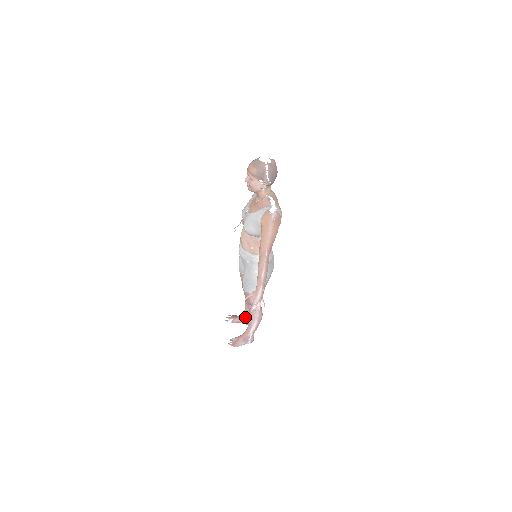
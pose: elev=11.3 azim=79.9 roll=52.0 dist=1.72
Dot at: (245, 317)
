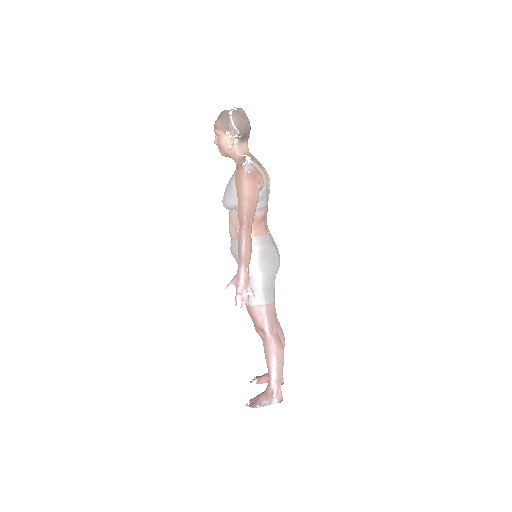
Dot at: occluded
